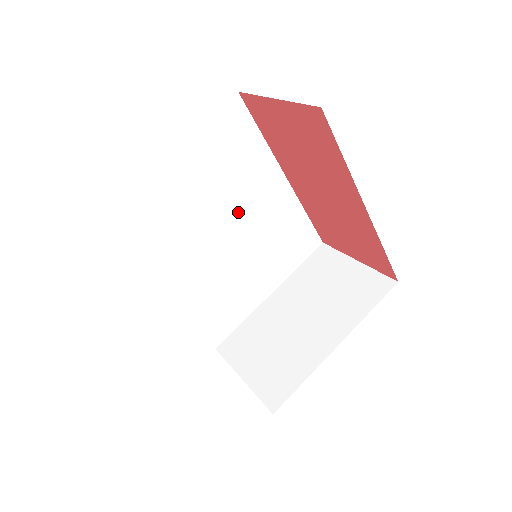
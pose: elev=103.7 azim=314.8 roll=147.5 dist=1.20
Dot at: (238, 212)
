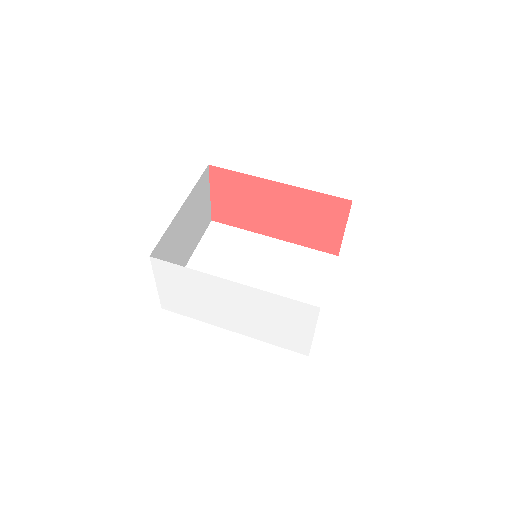
Dot at: (254, 267)
